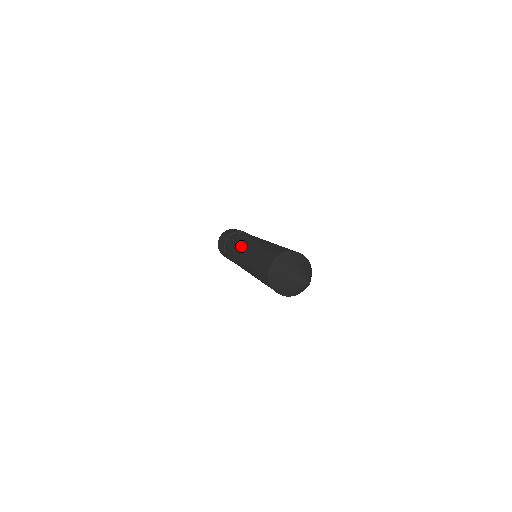
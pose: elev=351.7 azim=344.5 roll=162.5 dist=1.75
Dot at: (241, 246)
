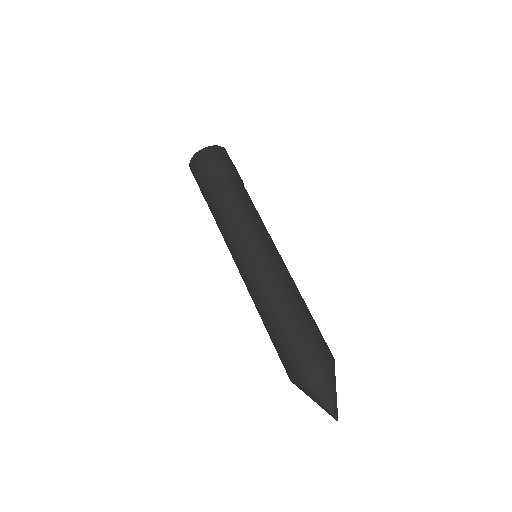
Dot at: (246, 250)
